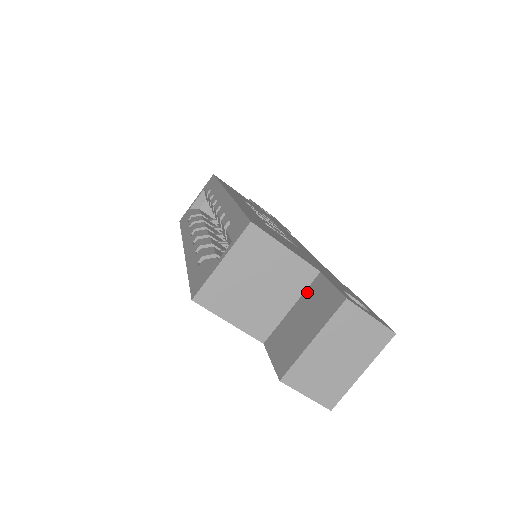
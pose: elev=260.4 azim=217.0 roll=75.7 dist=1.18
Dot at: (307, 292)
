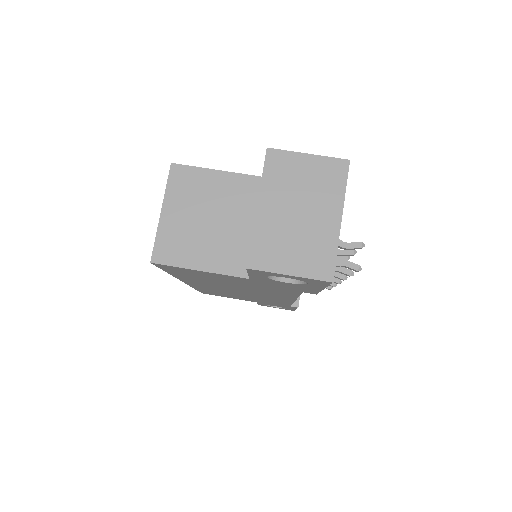
Dot at: occluded
